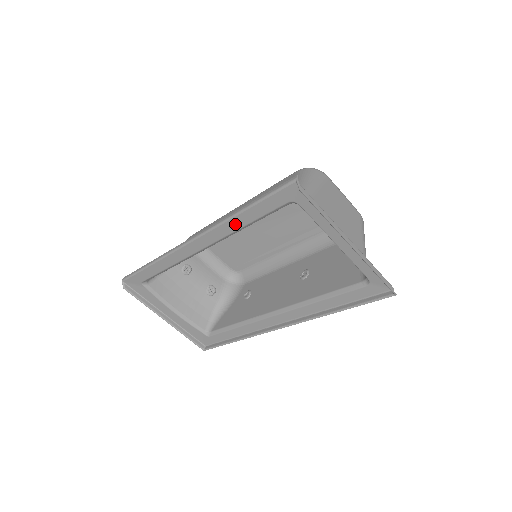
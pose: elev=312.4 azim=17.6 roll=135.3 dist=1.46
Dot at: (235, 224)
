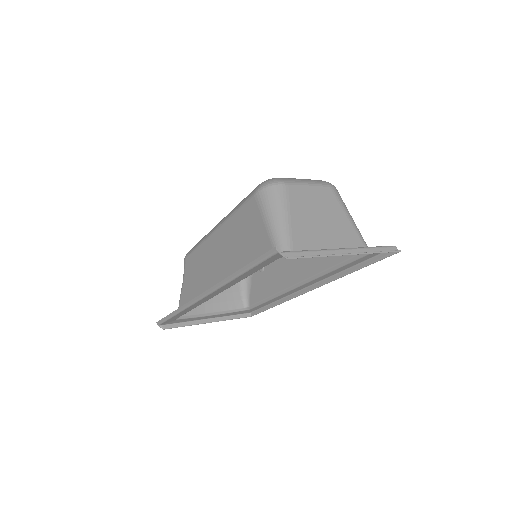
Dot at: (236, 281)
